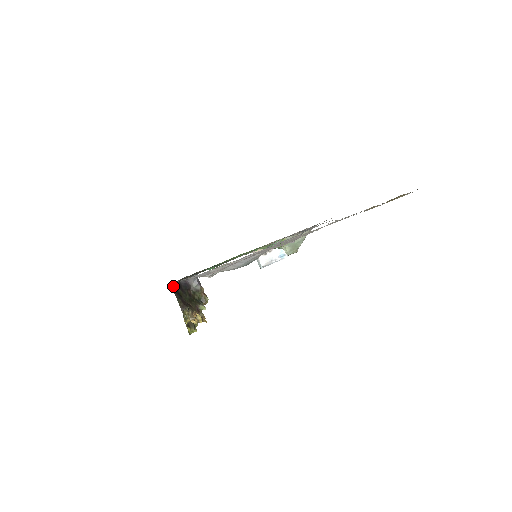
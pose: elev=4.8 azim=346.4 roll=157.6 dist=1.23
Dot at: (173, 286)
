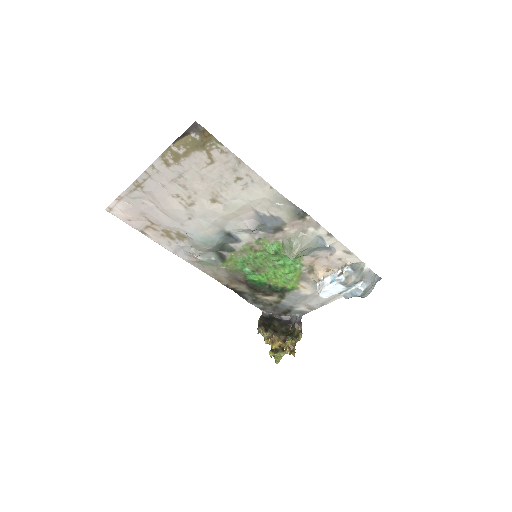
Dot at: (265, 313)
